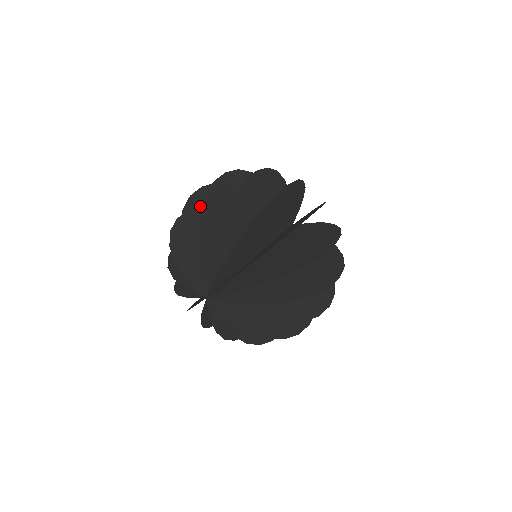
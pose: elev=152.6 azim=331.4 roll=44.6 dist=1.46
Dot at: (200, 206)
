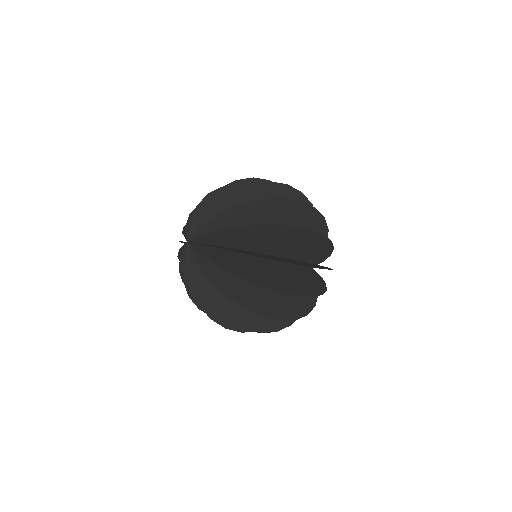
Dot at: occluded
